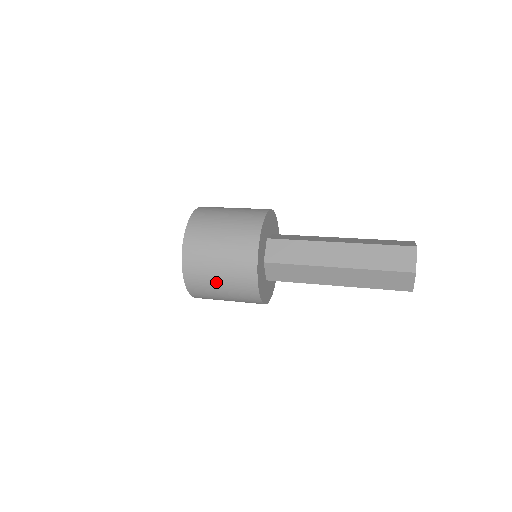
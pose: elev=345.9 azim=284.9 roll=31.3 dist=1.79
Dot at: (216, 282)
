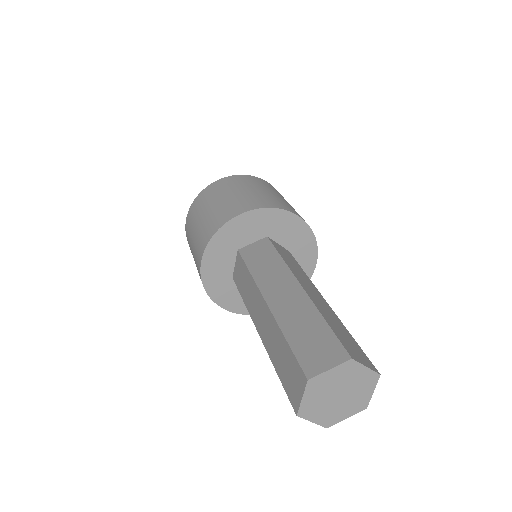
Dot at: occluded
